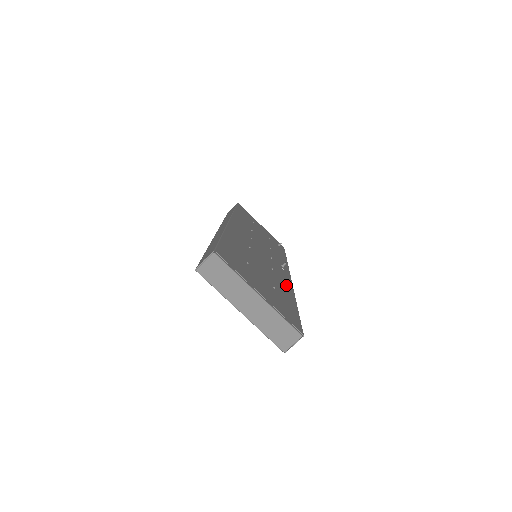
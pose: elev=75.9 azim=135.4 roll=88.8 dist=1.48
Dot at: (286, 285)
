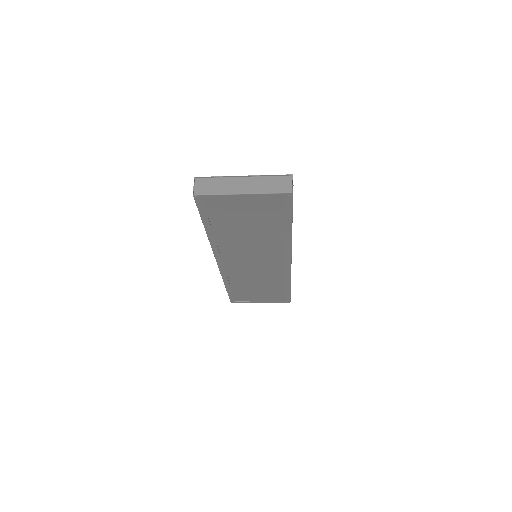
Dot at: occluded
